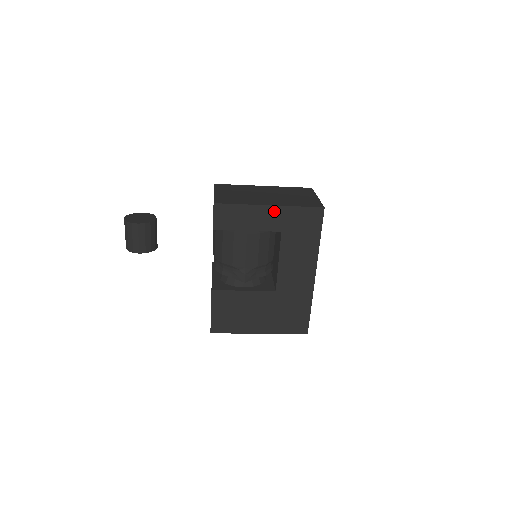
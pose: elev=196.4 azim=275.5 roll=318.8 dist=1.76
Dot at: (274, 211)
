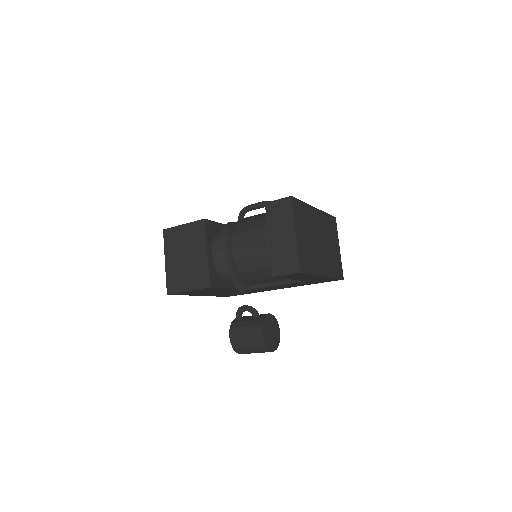
Dot at: (321, 277)
